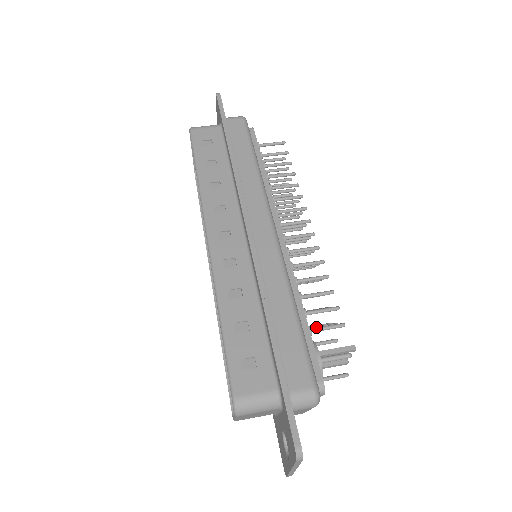
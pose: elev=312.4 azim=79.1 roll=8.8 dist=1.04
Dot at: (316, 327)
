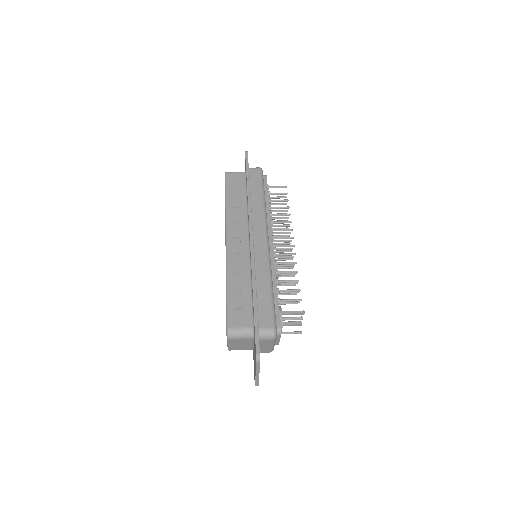
Dot at: (284, 299)
